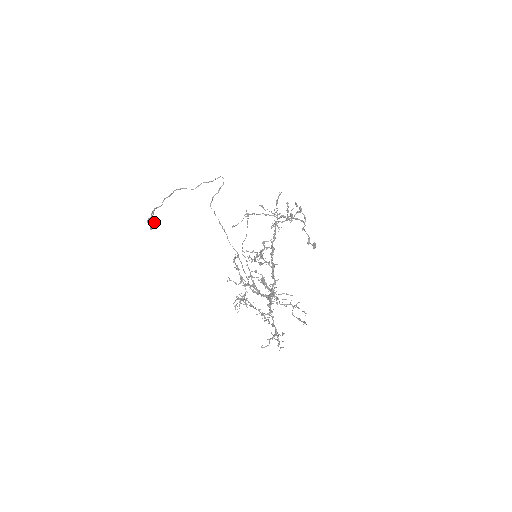
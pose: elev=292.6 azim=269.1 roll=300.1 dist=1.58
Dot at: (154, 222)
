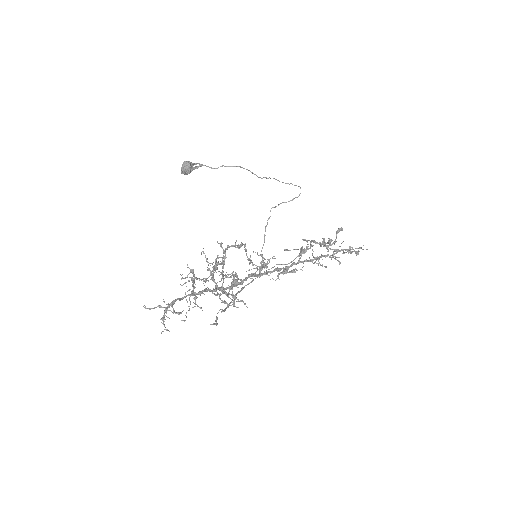
Dot at: (186, 165)
